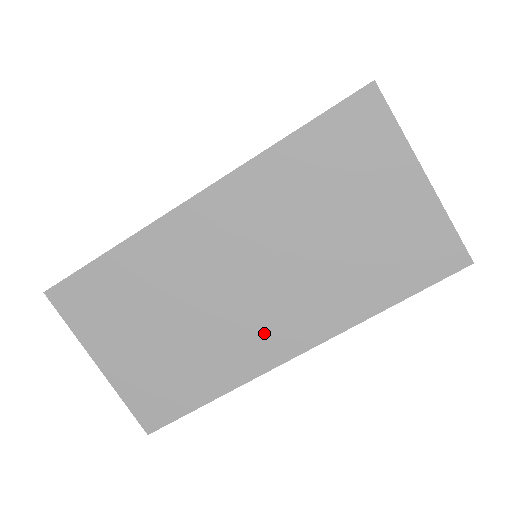
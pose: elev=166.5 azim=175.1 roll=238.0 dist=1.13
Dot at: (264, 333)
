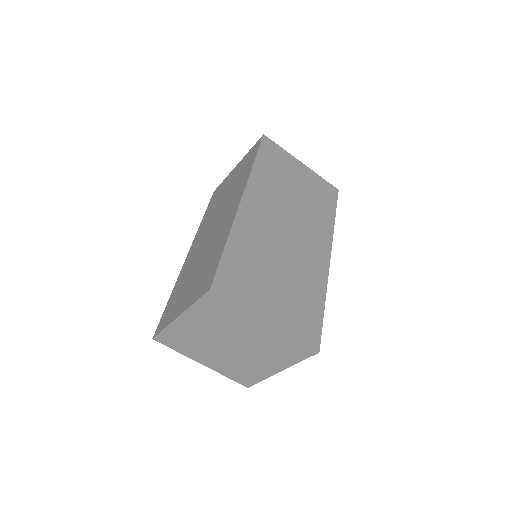
Dot at: (313, 253)
